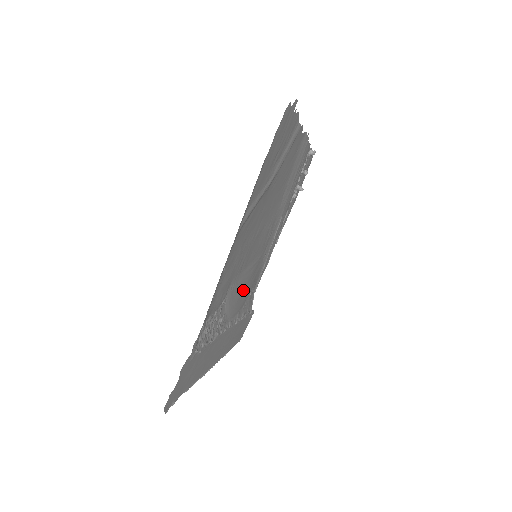
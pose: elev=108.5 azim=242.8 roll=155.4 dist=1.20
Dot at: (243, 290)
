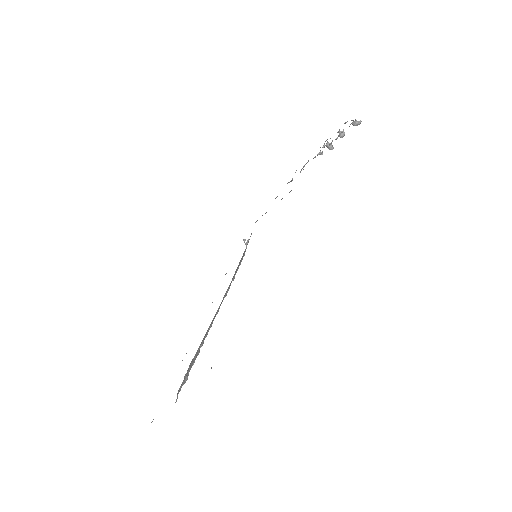
Dot at: occluded
